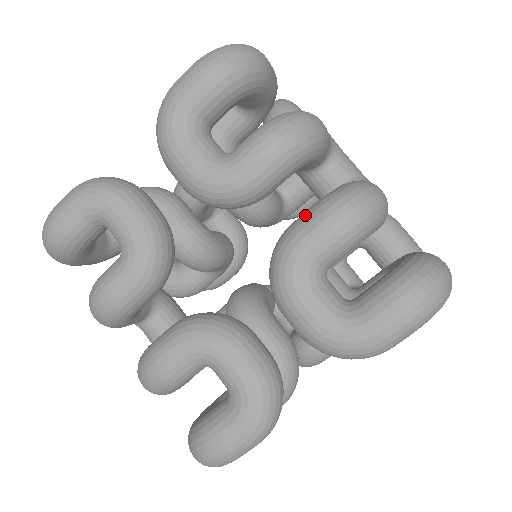
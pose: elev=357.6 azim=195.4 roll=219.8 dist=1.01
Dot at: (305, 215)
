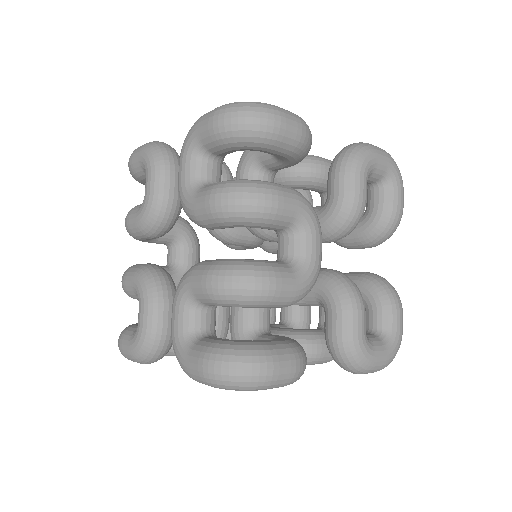
Dot at: (209, 262)
